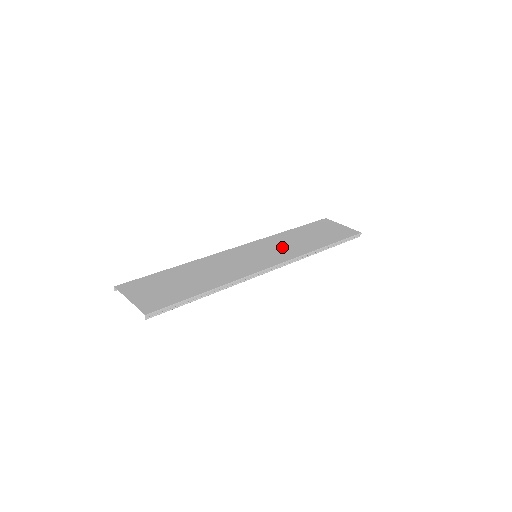
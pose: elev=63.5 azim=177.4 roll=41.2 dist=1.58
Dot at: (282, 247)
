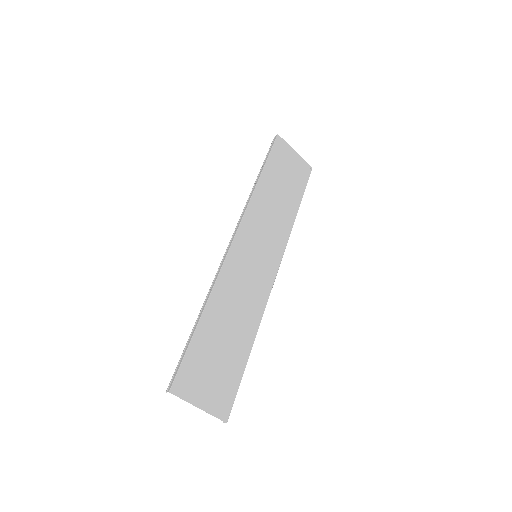
Dot at: (269, 227)
